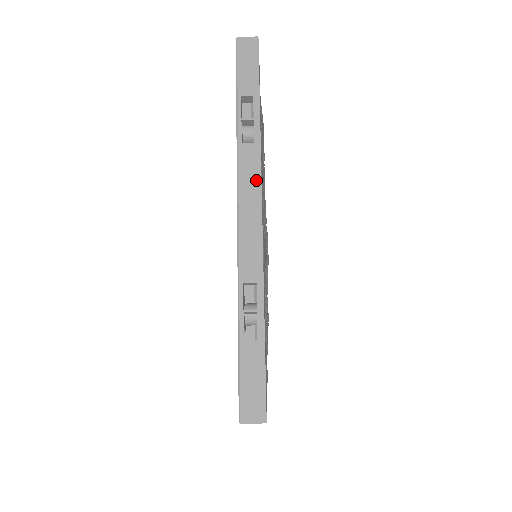
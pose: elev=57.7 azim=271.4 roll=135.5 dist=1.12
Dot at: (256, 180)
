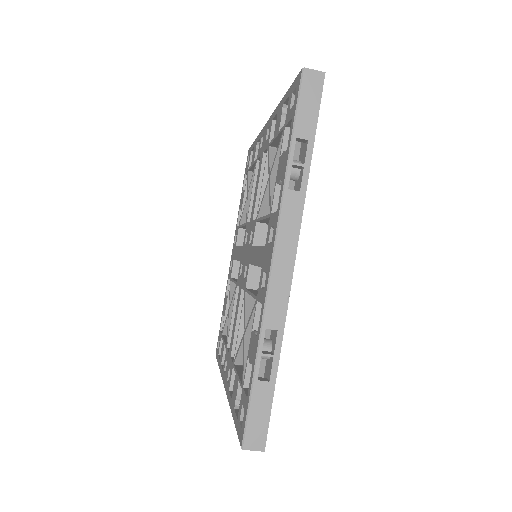
Dot at: (295, 231)
